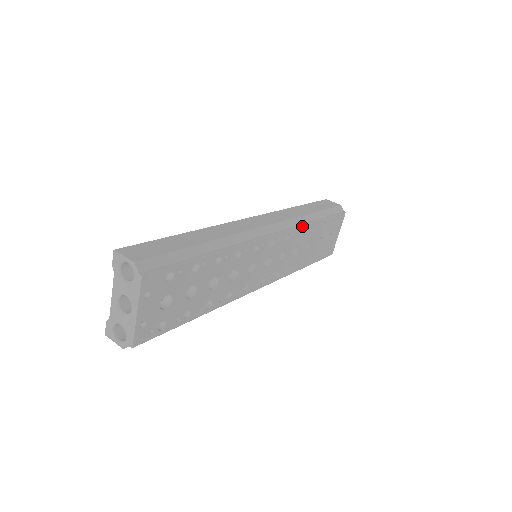
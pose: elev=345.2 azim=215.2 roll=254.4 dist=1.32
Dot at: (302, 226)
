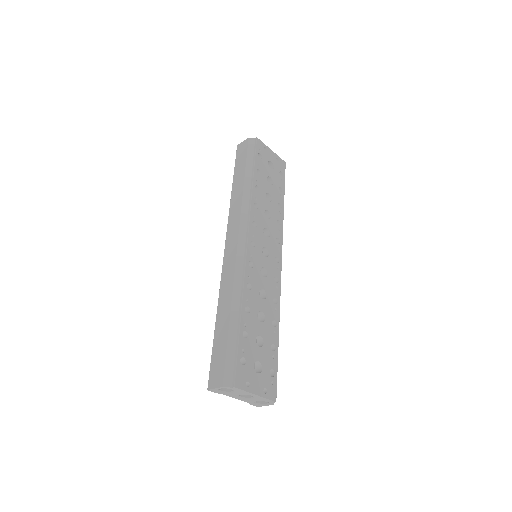
Dot at: (251, 203)
